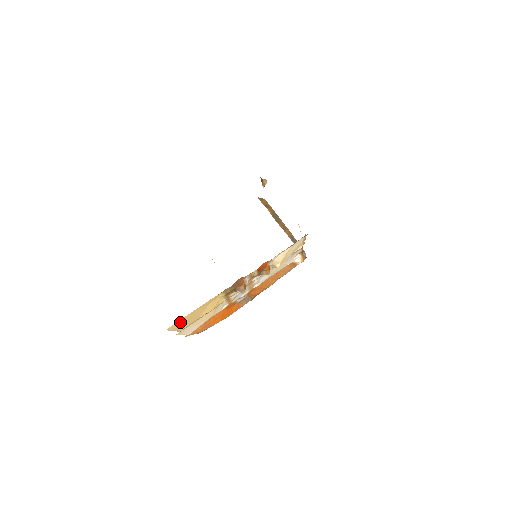
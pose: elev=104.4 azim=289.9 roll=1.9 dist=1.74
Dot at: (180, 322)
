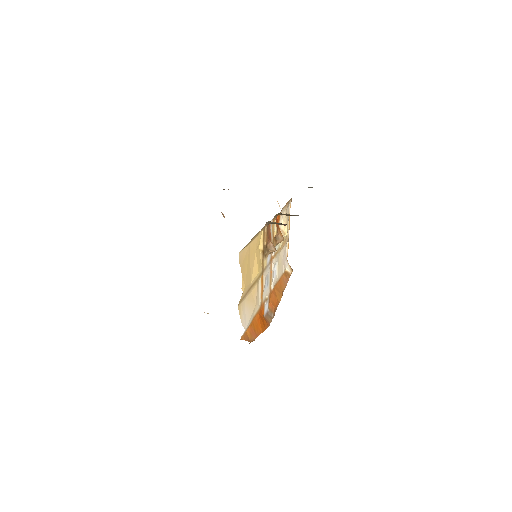
Dot at: (243, 256)
